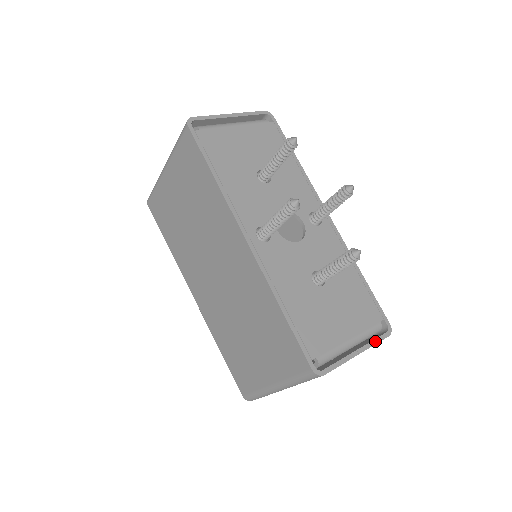
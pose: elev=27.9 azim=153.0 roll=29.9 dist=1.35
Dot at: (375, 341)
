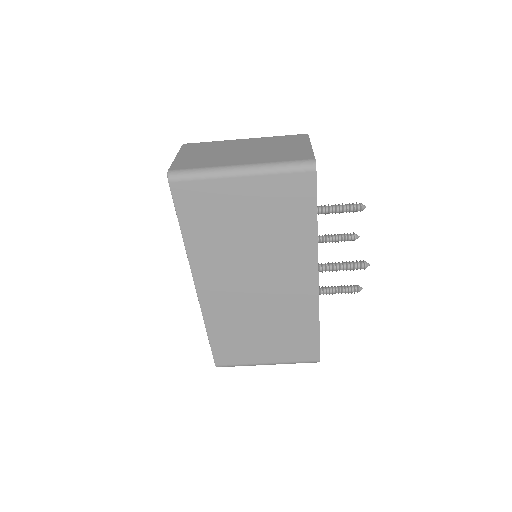
Dot at: occluded
